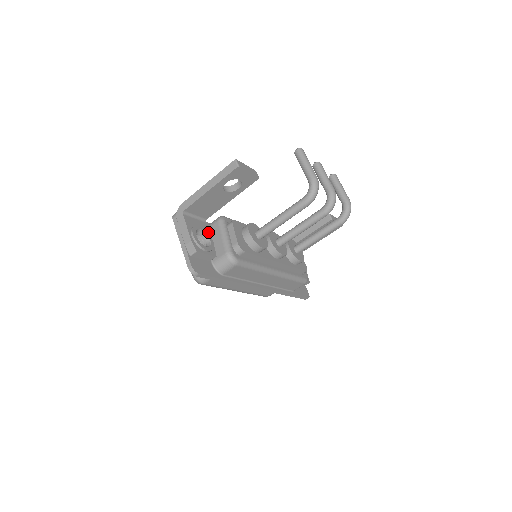
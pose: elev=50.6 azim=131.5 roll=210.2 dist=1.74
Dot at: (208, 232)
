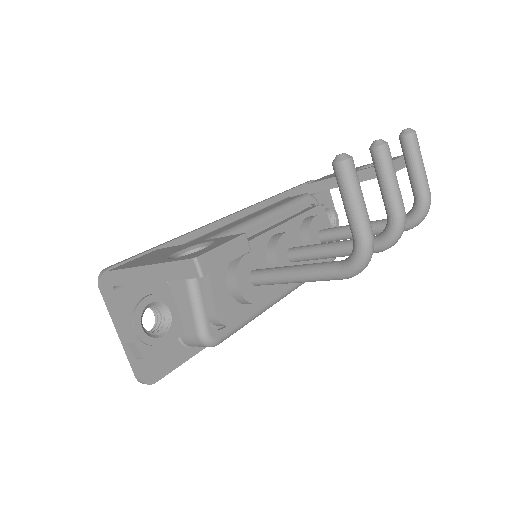
Dot at: (167, 288)
